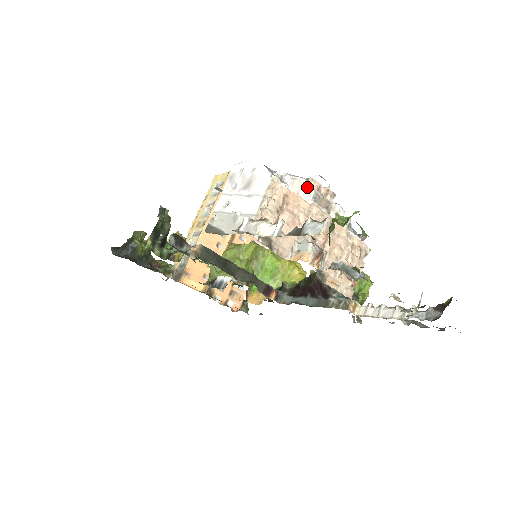
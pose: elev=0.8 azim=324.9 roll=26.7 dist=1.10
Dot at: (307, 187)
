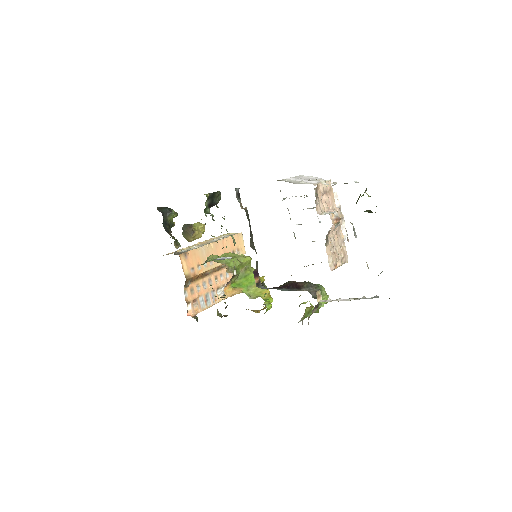
Dot at: (338, 200)
